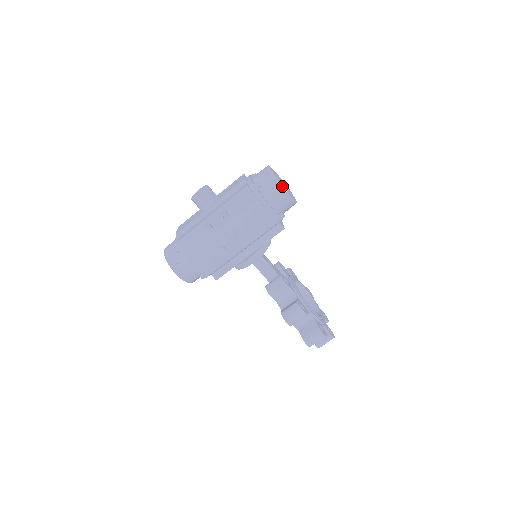
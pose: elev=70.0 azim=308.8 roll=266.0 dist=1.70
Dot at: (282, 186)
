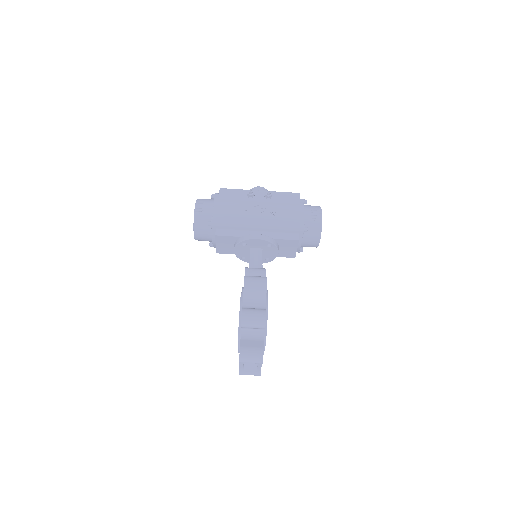
Dot at: occluded
